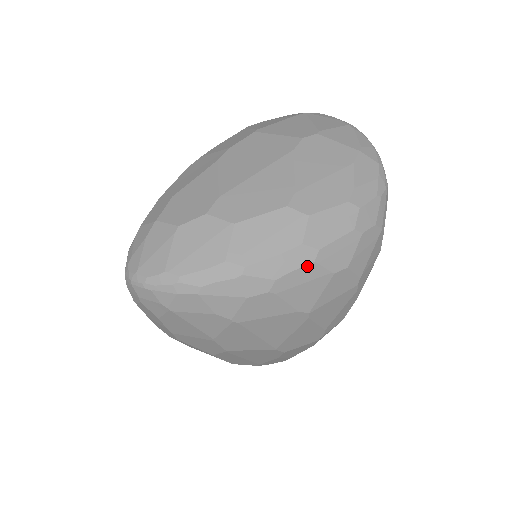
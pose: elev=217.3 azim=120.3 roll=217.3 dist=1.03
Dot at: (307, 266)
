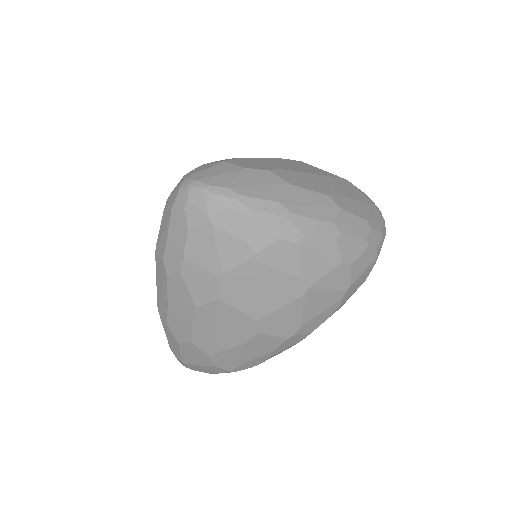
Dot at: (330, 241)
